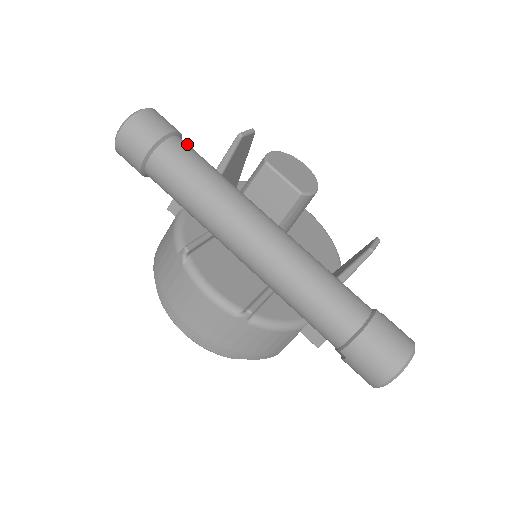
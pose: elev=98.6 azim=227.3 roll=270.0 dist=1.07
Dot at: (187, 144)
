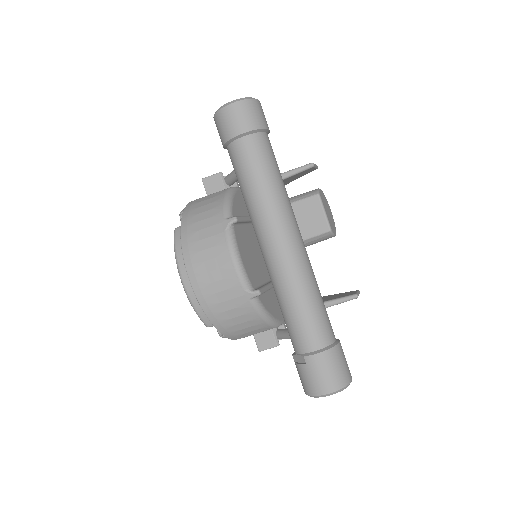
Dot at: occluded
